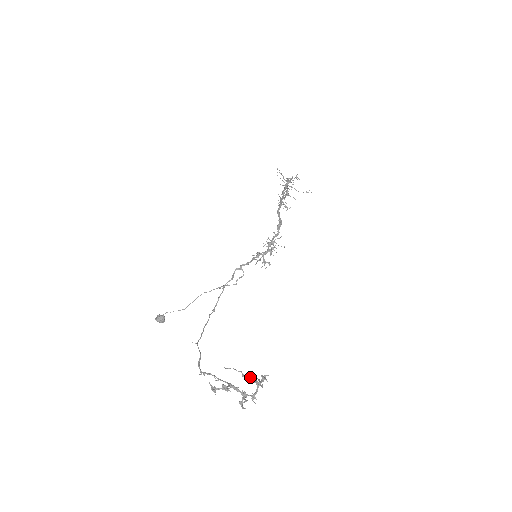
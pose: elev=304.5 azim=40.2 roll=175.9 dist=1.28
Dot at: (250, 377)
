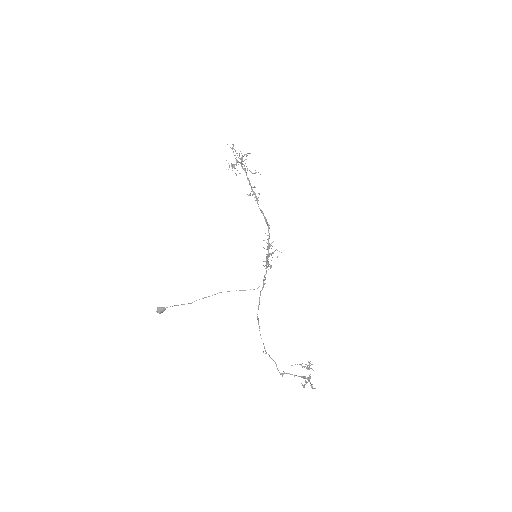
Dot at: occluded
